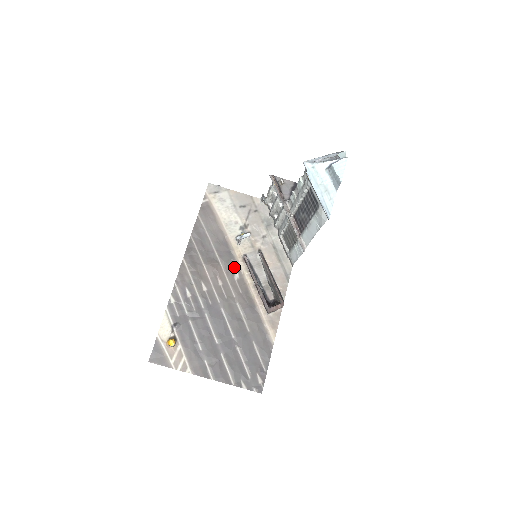
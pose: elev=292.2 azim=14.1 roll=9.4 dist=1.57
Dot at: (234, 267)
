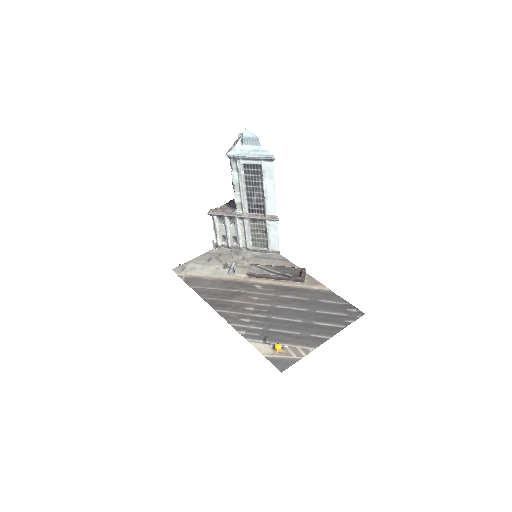
Dot at: (250, 285)
